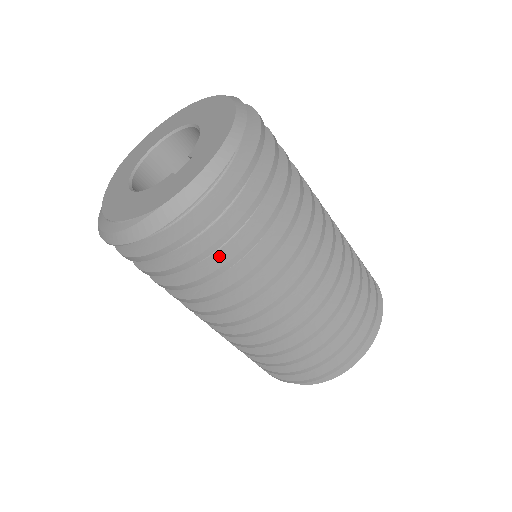
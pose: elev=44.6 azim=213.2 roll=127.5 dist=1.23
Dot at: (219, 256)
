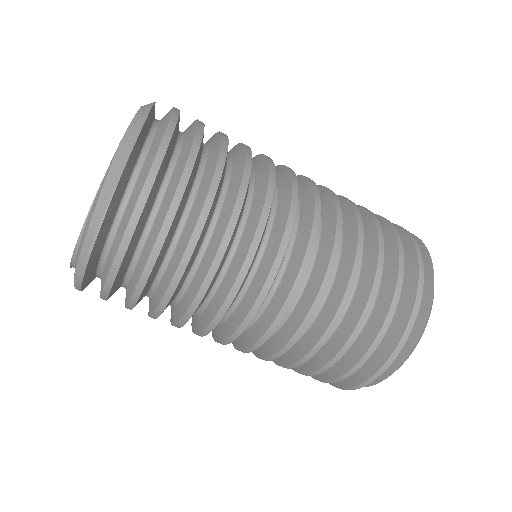
Dot at: (206, 177)
